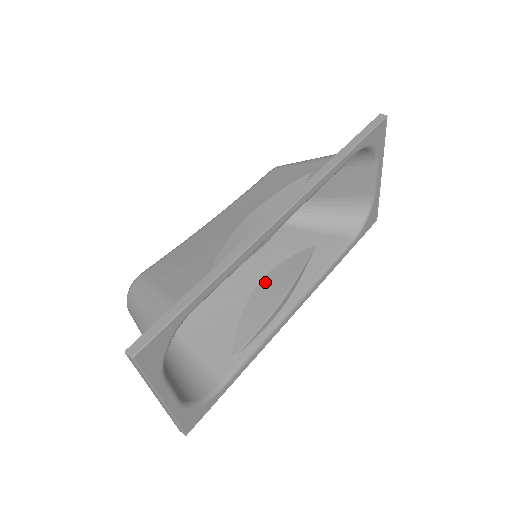
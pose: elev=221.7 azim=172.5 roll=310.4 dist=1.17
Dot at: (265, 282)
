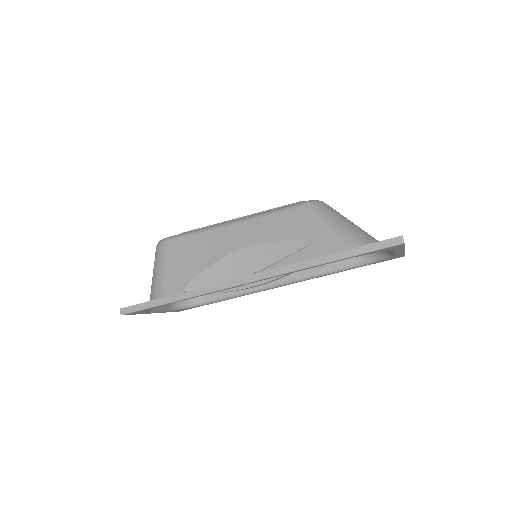
Dot at: occluded
